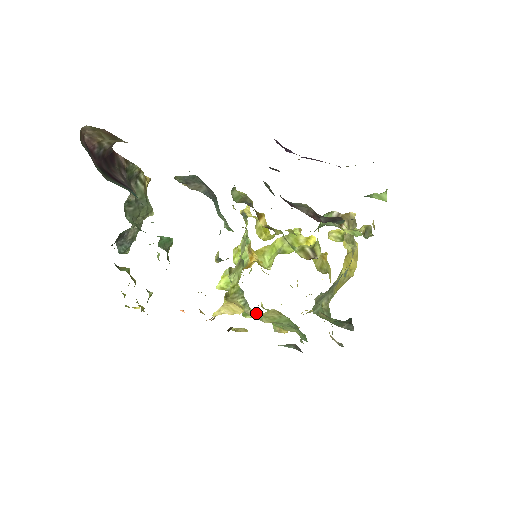
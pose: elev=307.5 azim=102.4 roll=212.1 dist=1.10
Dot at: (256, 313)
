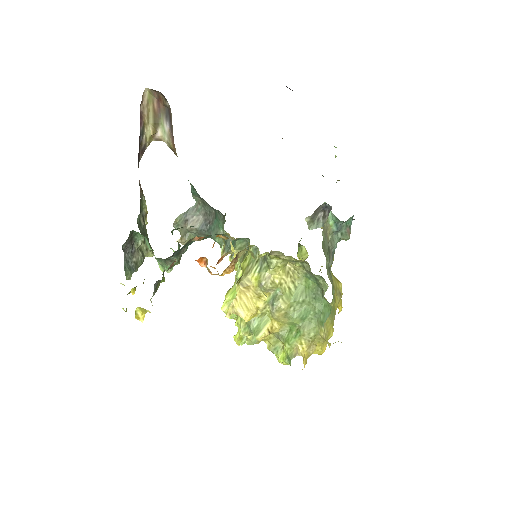
Dot at: (271, 300)
